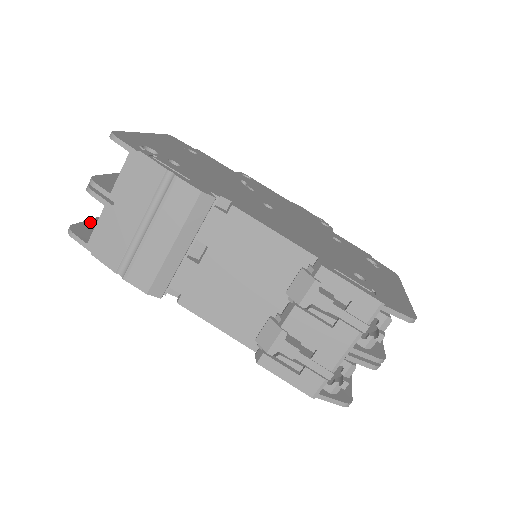
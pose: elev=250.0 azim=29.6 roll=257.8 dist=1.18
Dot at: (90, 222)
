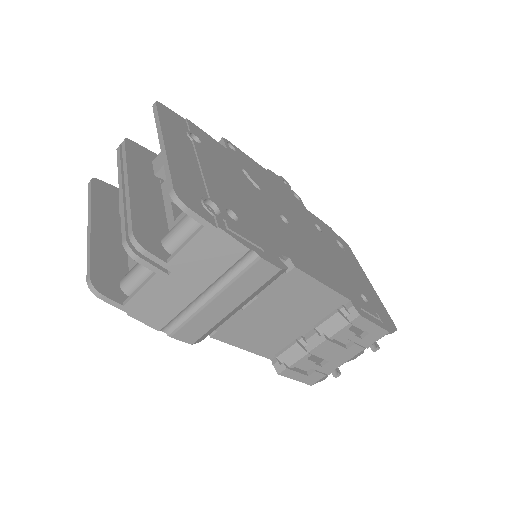
Dot at: (95, 255)
